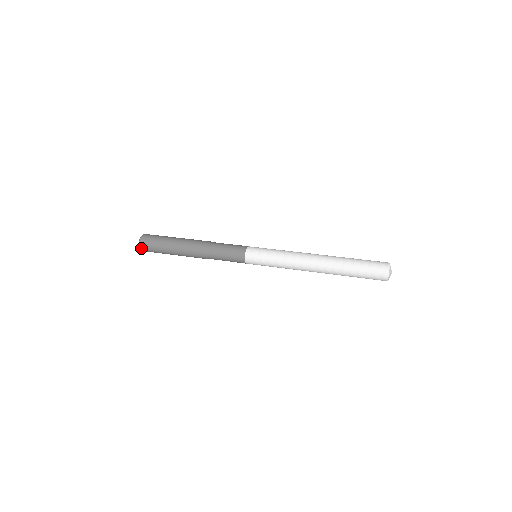
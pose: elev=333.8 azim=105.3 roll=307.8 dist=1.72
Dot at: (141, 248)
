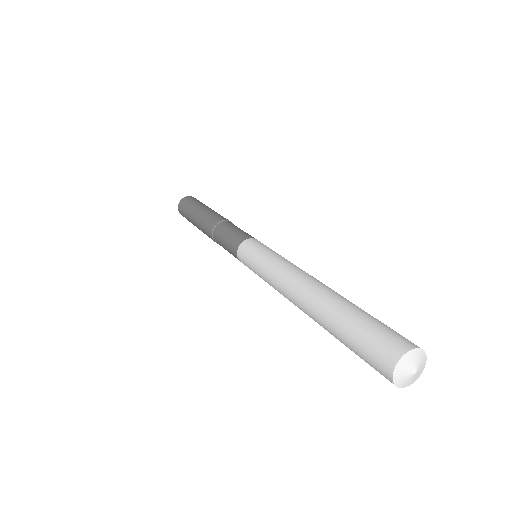
Dot at: (179, 205)
